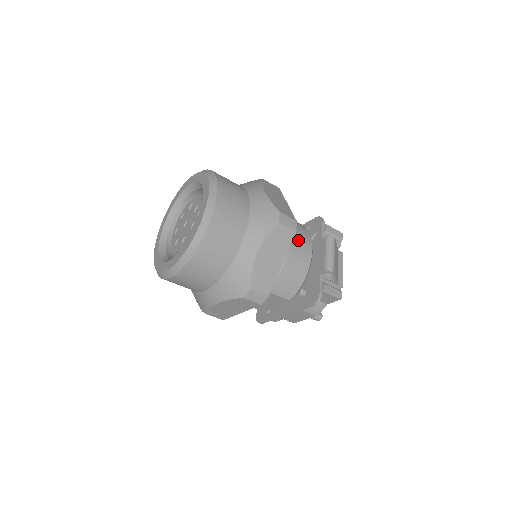
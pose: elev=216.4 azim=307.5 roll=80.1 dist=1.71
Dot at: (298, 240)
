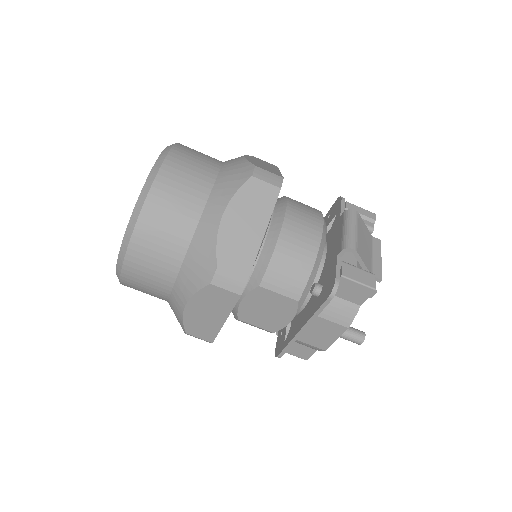
Dot at: (299, 215)
